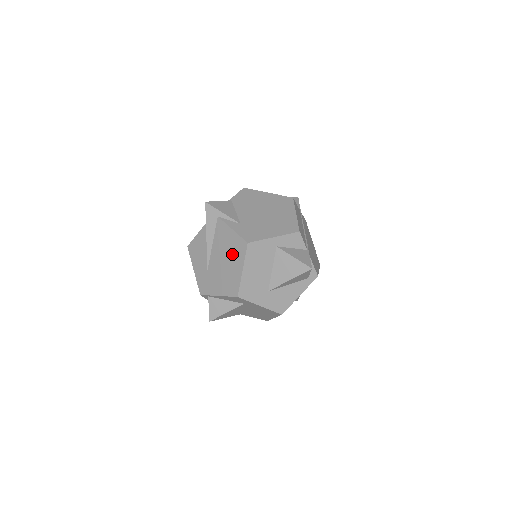
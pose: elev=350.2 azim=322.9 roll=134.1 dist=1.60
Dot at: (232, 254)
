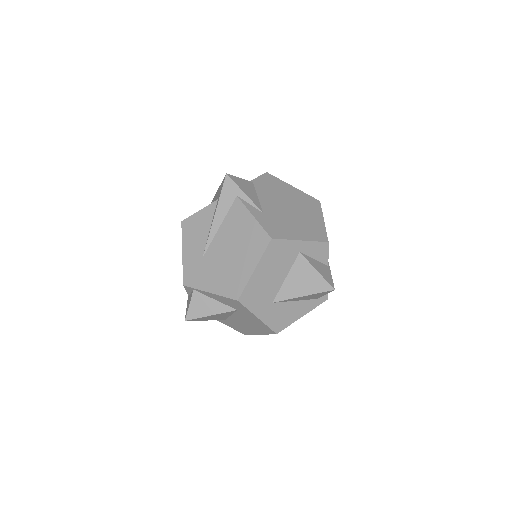
Dot at: (245, 246)
